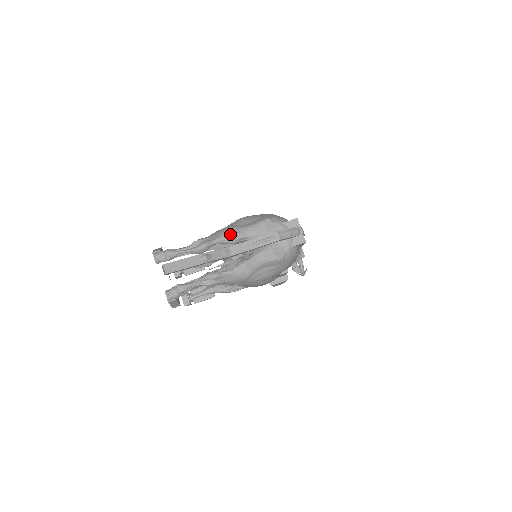
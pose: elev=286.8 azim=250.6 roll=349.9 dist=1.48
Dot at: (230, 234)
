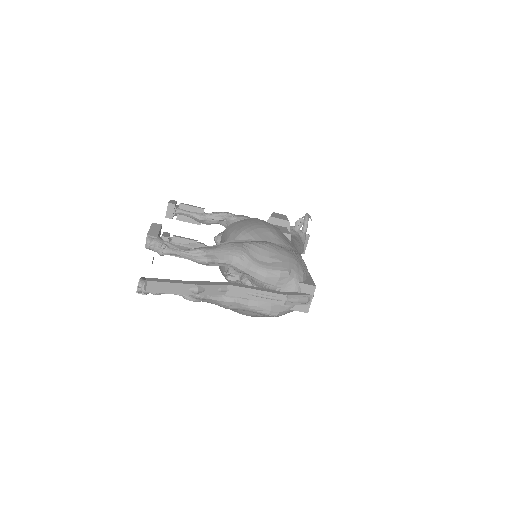
Dot at: (239, 262)
